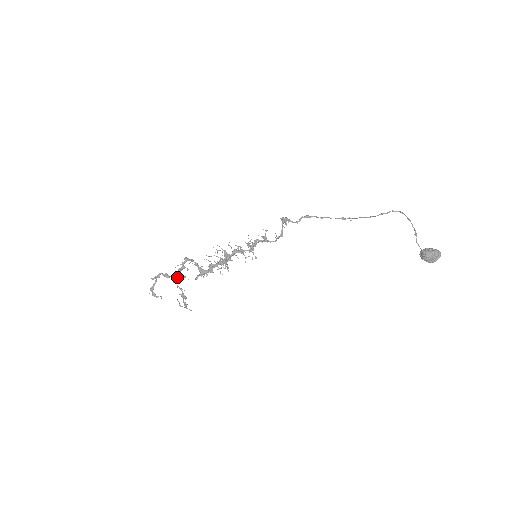
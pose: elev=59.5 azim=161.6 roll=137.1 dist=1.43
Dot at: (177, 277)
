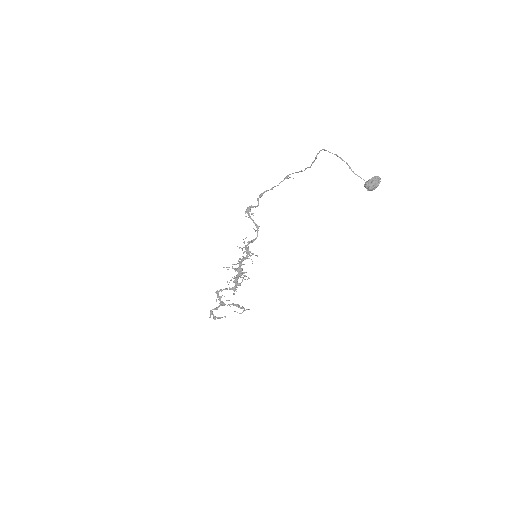
Dot at: (222, 304)
